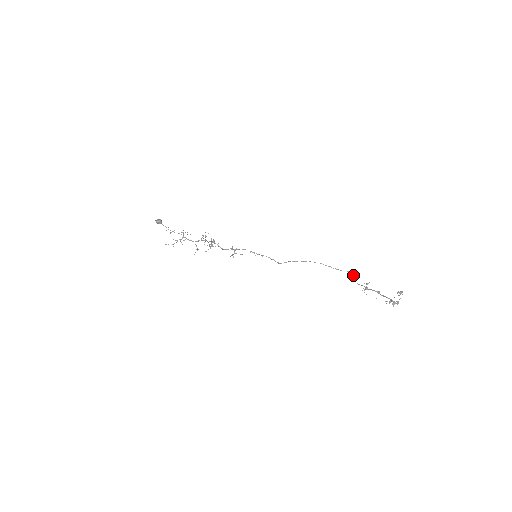
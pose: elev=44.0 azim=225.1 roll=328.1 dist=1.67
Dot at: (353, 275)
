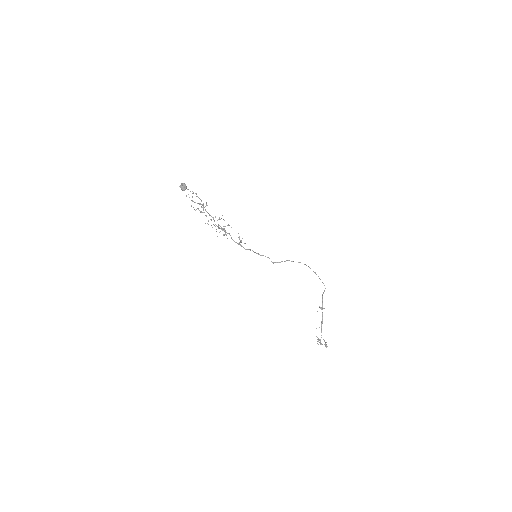
Dot at: occluded
